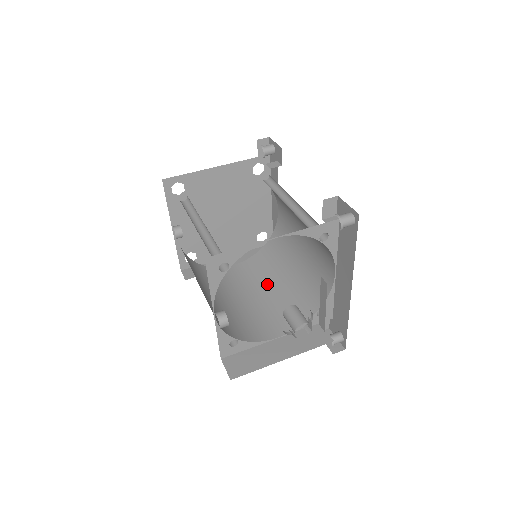
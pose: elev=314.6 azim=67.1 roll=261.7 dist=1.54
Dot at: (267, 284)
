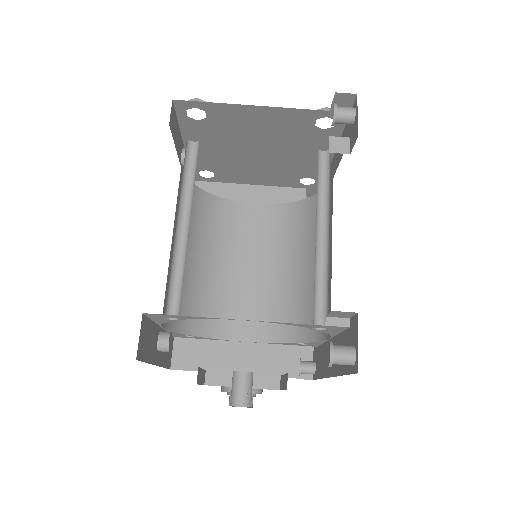
Dot at: (274, 259)
